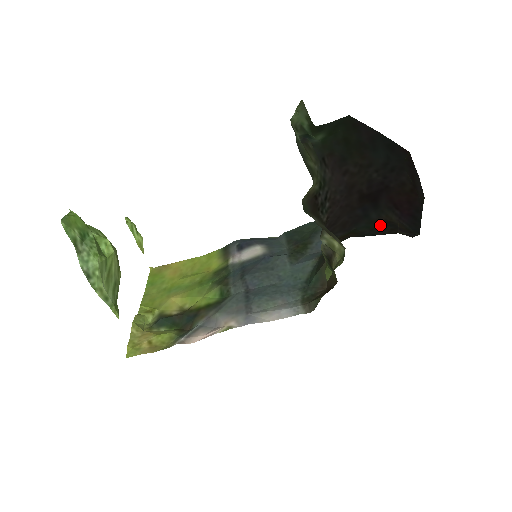
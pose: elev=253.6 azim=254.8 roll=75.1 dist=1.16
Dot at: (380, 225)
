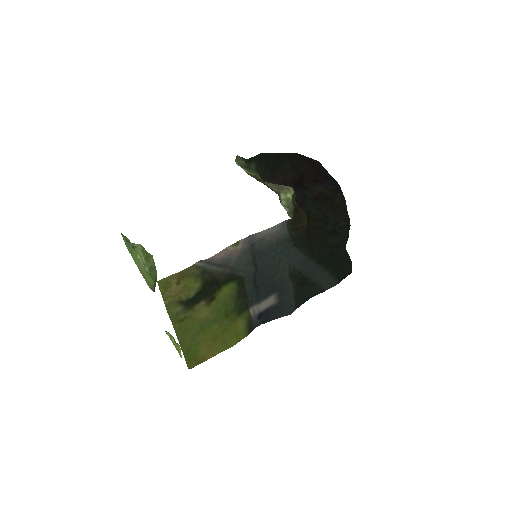
Dot at: (321, 203)
